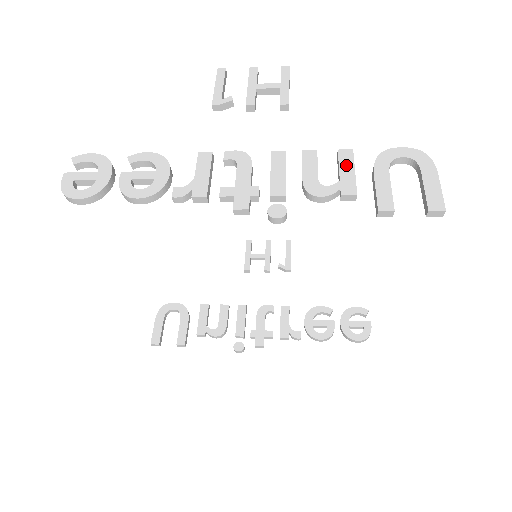
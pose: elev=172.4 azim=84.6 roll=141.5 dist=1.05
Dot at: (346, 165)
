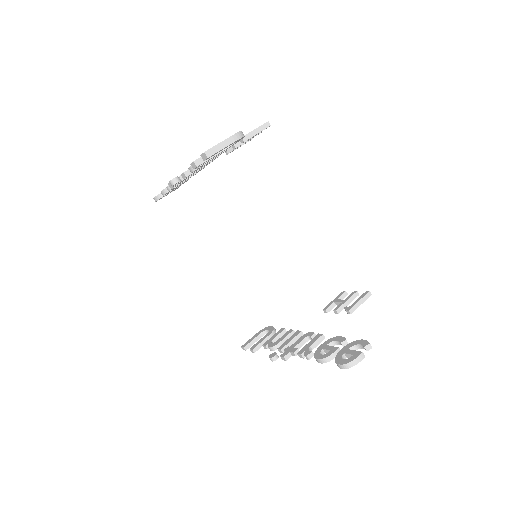
Dot at: occluded
